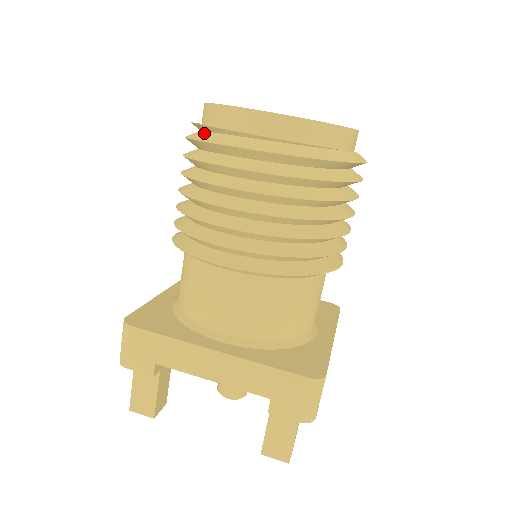
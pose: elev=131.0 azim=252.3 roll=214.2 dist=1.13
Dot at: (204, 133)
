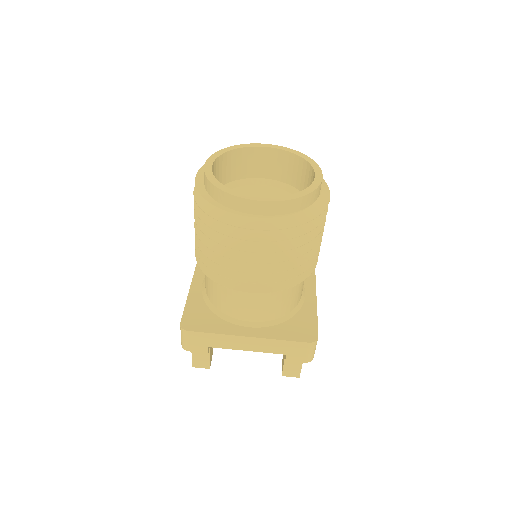
Dot at: (214, 207)
